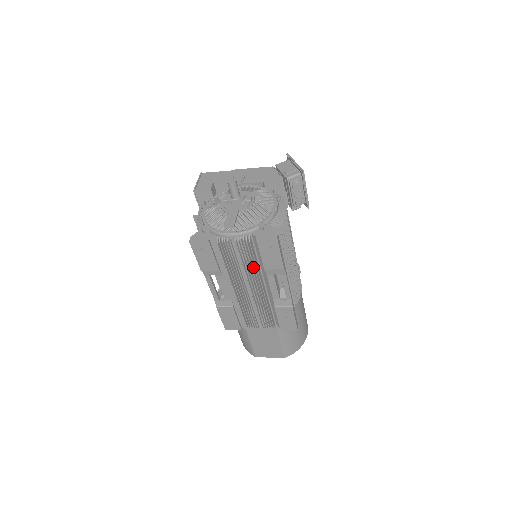
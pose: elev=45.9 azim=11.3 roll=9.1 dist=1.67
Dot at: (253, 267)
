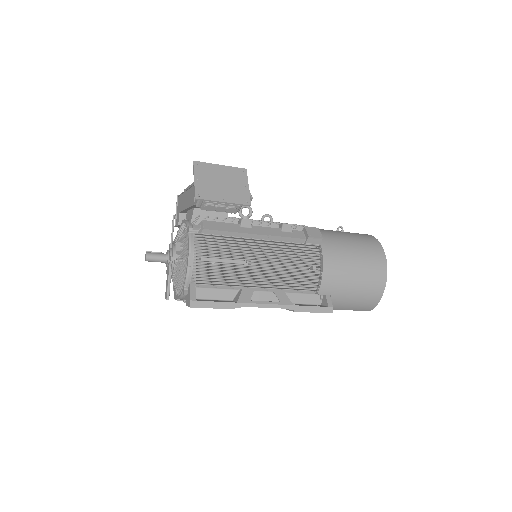
Dot at: occluded
